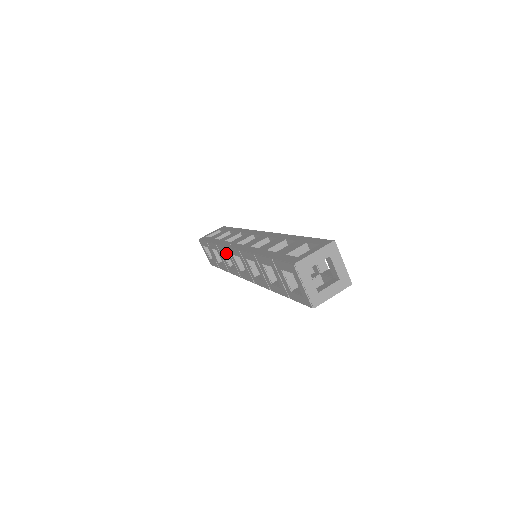
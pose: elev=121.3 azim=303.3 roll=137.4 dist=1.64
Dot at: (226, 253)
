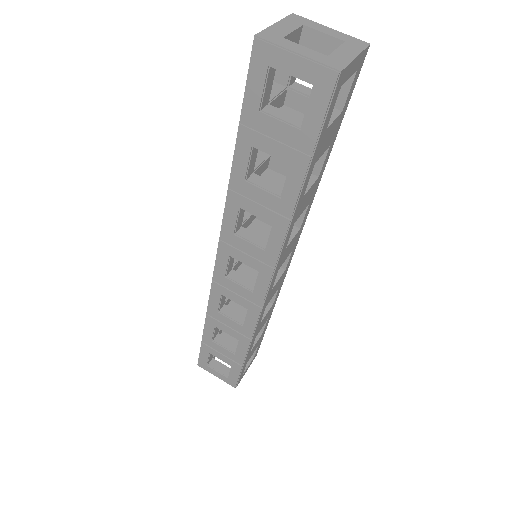
Dot at: (226, 311)
